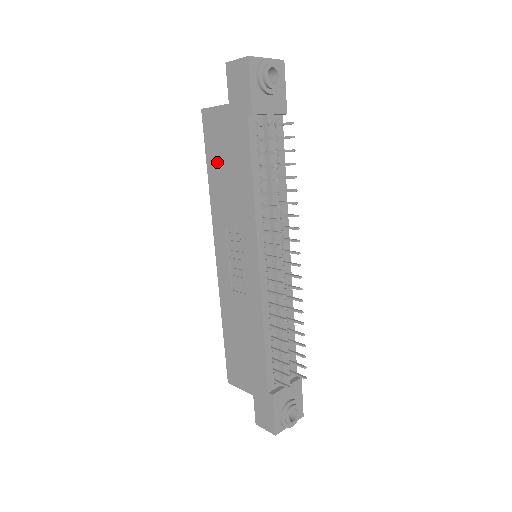
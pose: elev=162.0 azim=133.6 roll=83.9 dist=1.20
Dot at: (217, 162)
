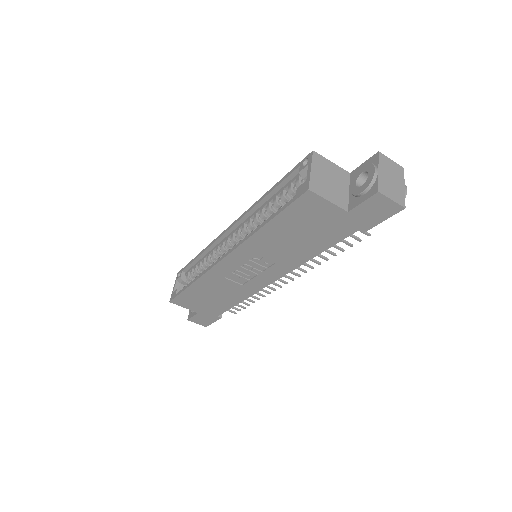
Dot at: (289, 227)
